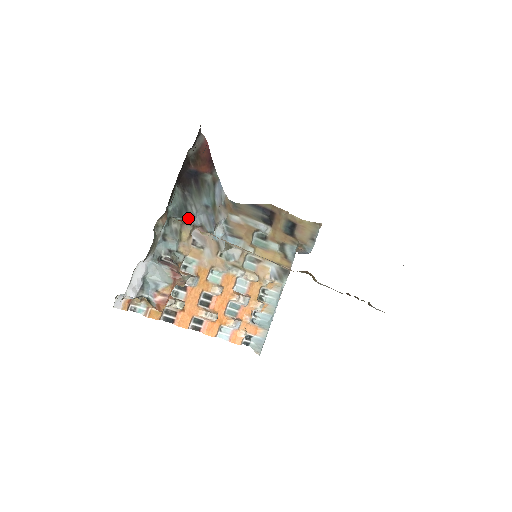
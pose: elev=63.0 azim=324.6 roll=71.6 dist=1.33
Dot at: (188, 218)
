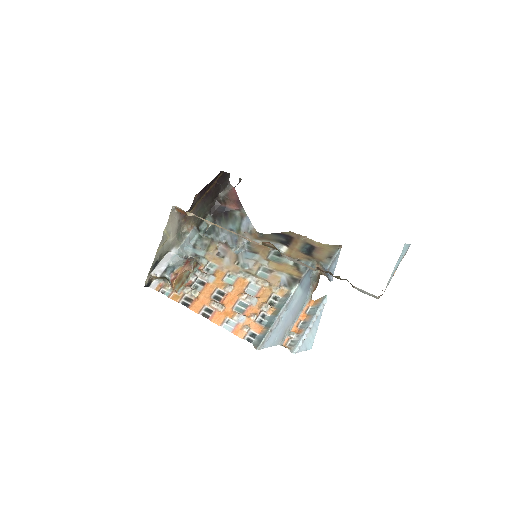
Dot at: (215, 236)
